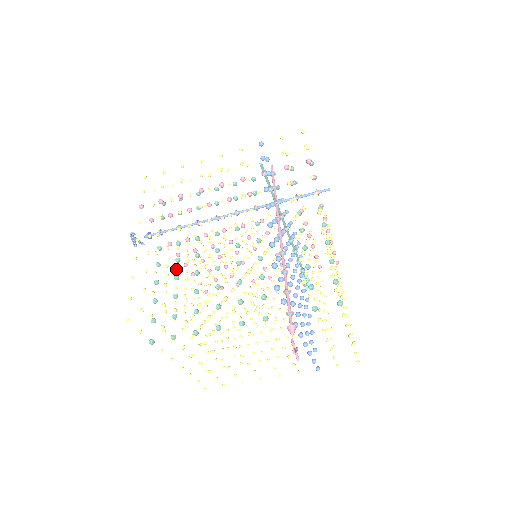
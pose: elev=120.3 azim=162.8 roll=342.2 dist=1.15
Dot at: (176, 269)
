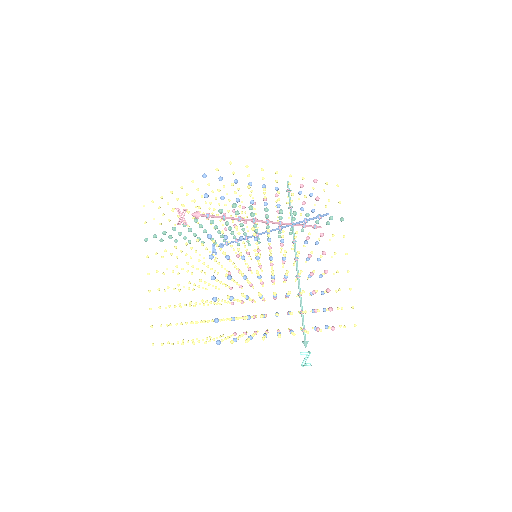
Dot at: (217, 272)
